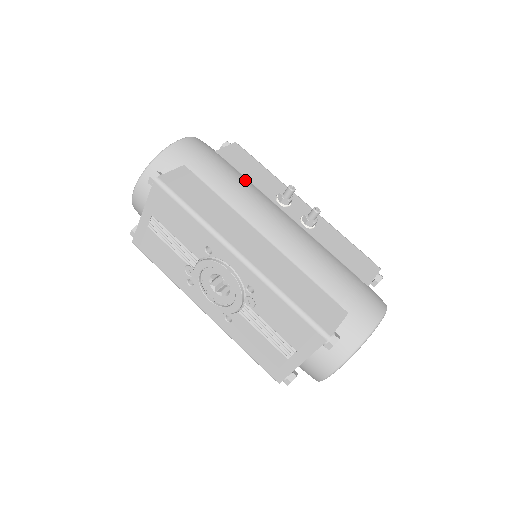
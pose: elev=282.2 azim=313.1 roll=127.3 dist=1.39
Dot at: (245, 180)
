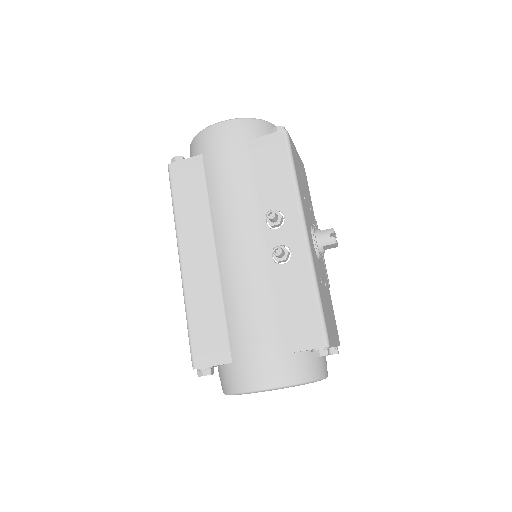
Dot at: (247, 185)
